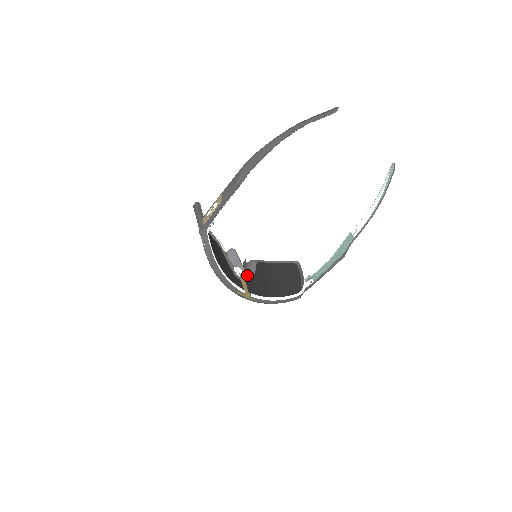
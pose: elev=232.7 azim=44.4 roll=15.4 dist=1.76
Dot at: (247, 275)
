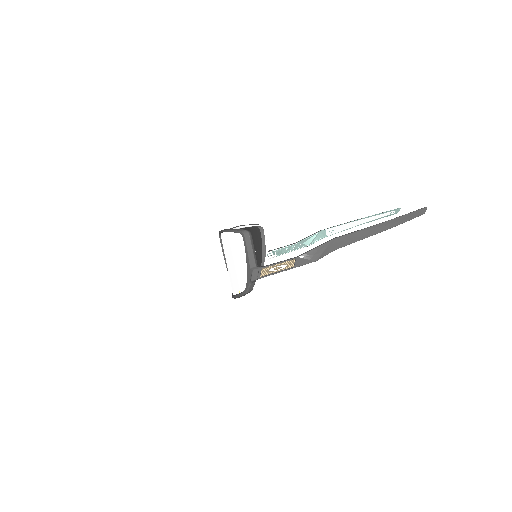
Dot at: occluded
